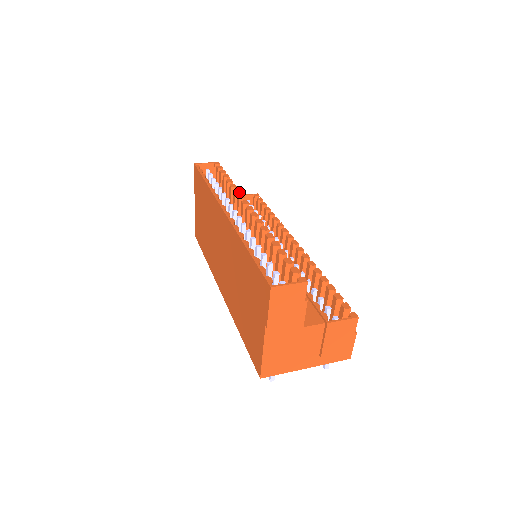
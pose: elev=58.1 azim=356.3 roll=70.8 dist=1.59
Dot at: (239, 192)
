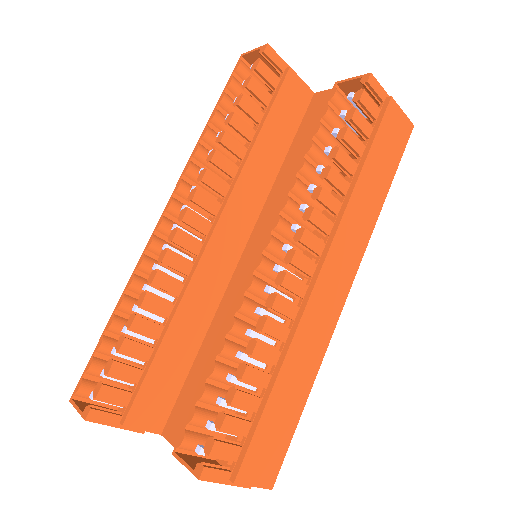
Dot at: (209, 161)
